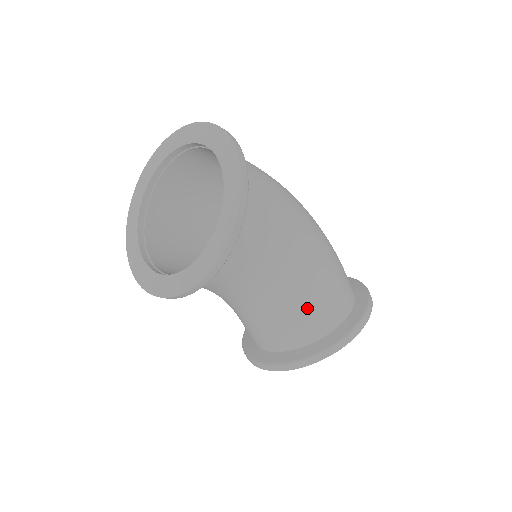
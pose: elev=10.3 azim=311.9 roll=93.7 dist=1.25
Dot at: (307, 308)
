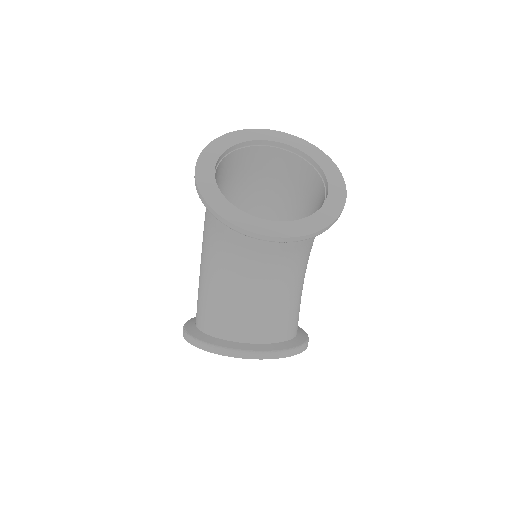
Dot at: (294, 308)
